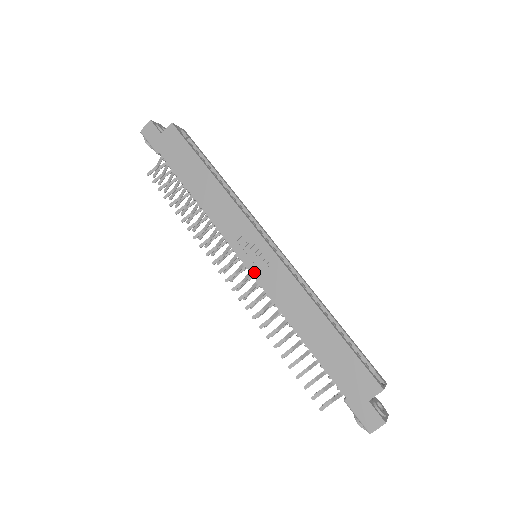
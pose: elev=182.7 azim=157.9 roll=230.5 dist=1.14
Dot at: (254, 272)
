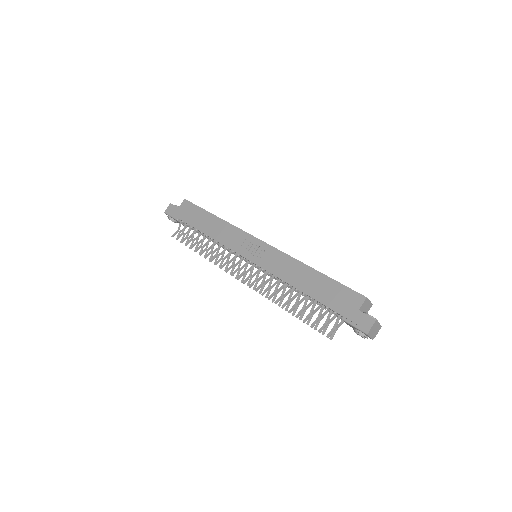
Dot at: (256, 262)
